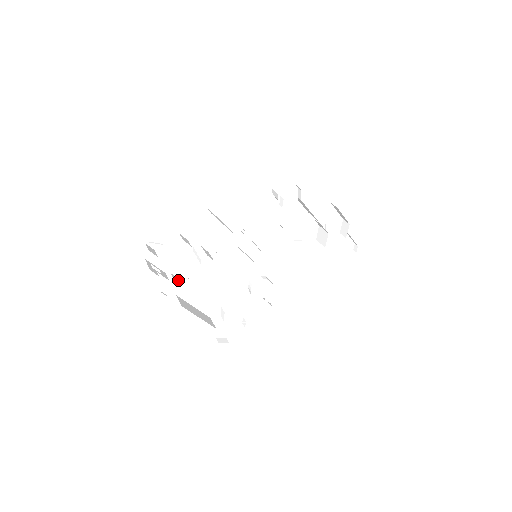
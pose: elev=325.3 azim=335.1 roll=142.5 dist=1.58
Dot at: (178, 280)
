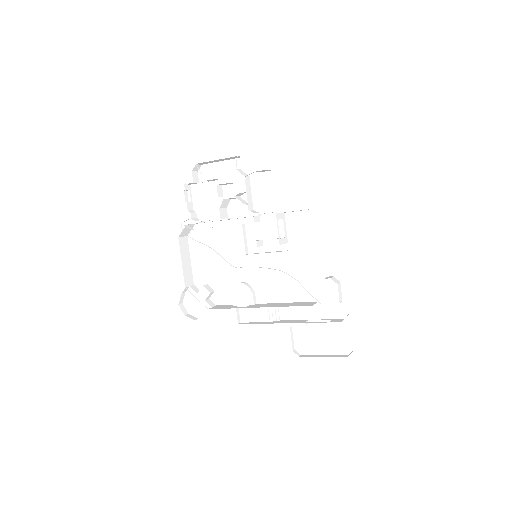
Dot at: (194, 219)
